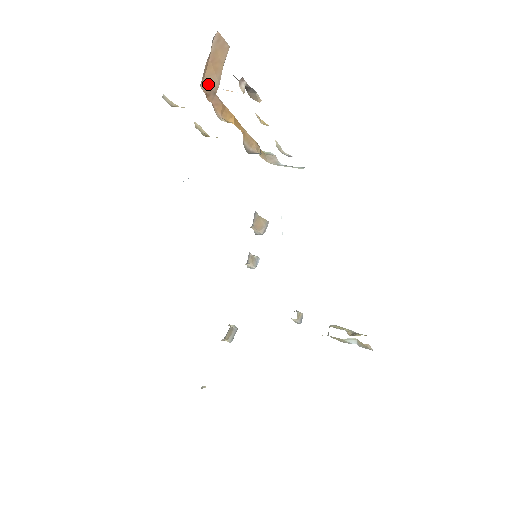
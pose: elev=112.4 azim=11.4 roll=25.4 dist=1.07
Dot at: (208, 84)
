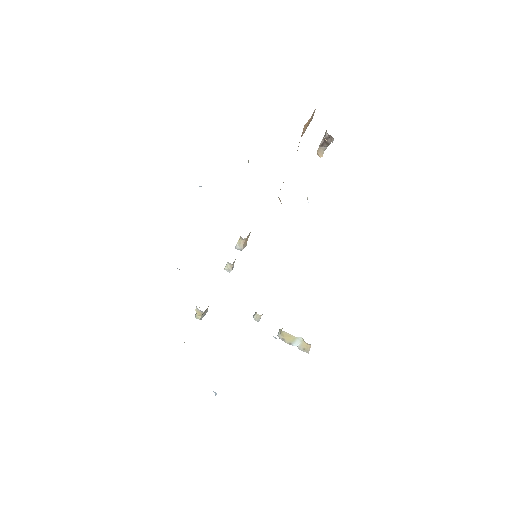
Dot at: (303, 130)
